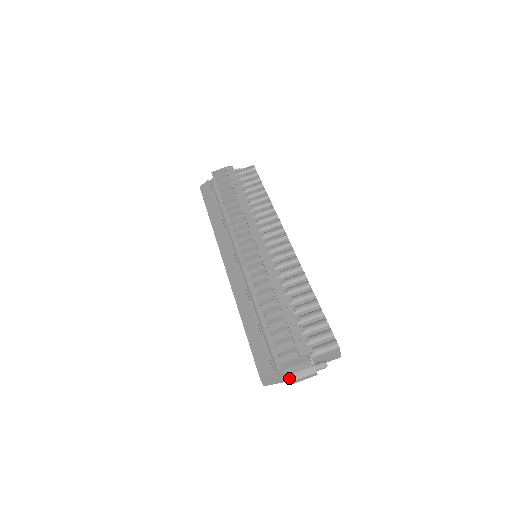
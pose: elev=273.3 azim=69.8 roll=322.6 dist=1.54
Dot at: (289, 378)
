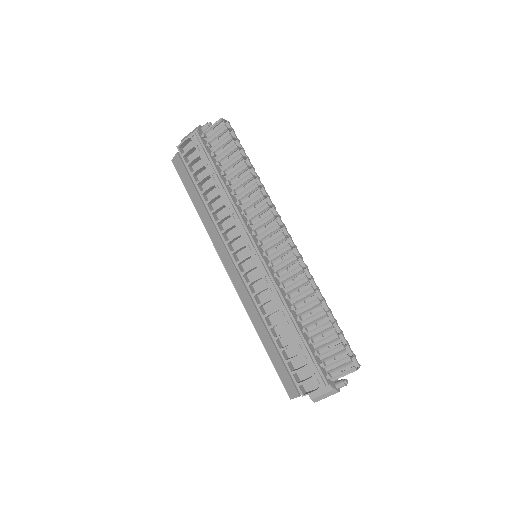
Dot at: (314, 400)
